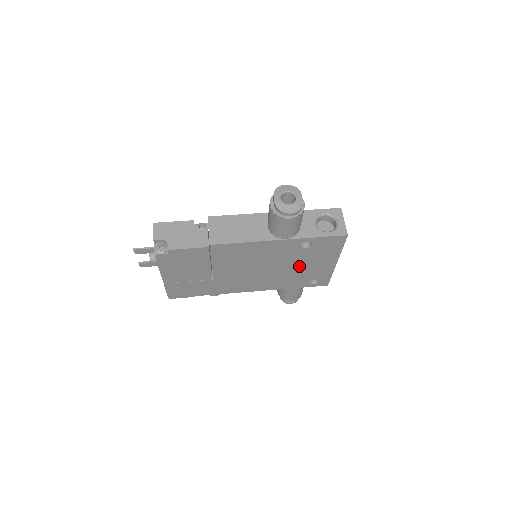
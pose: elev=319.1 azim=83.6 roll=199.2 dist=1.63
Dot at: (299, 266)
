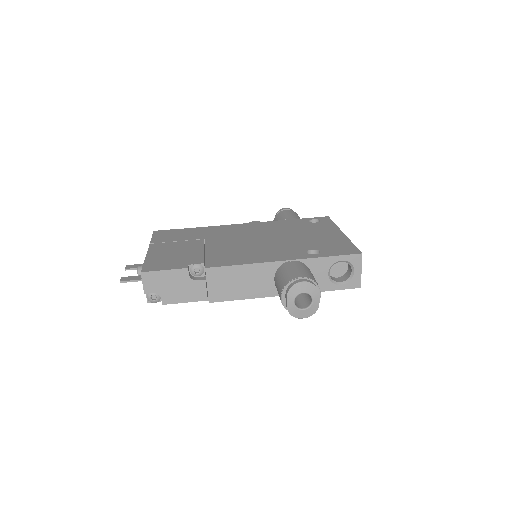
Dot at: occluded
